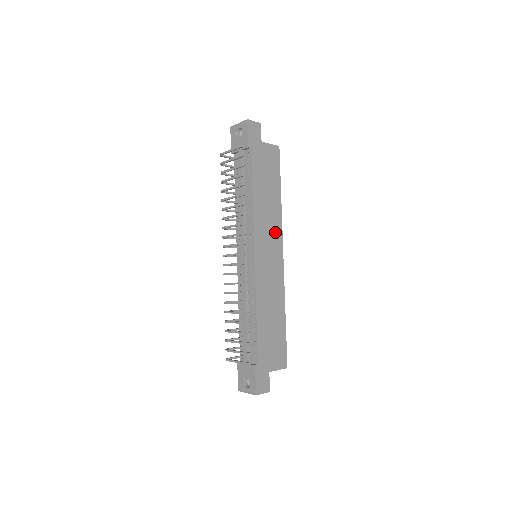
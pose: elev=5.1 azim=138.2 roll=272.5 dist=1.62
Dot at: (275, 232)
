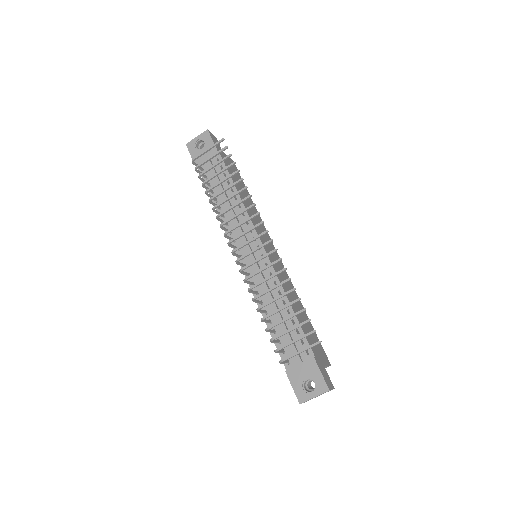
Dot at: occluded
